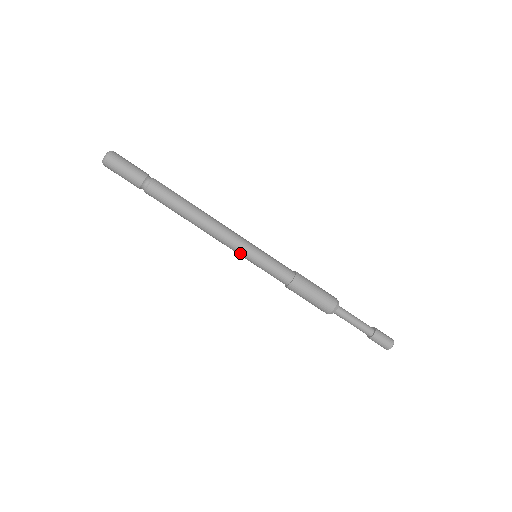
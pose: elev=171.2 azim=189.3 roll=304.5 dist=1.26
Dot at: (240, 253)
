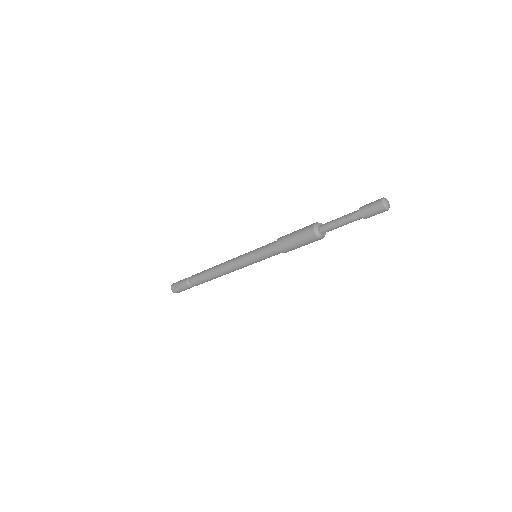
Dot at: (246, 265)
